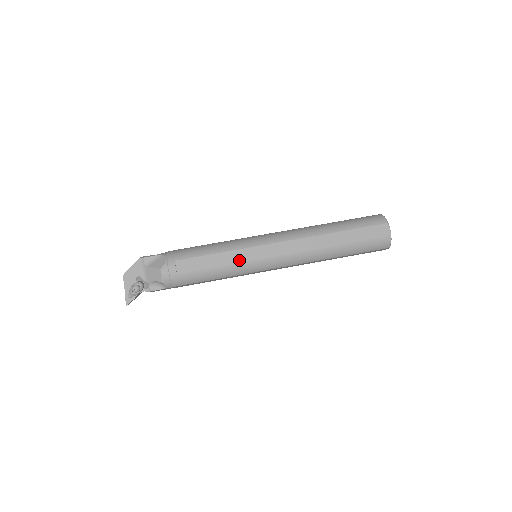
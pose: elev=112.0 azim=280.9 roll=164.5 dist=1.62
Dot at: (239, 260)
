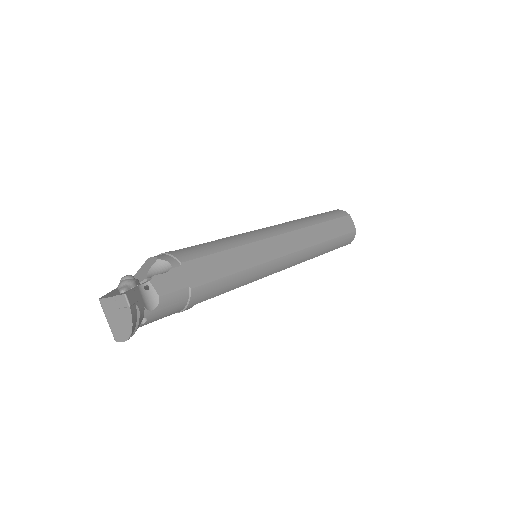
Dot at: occluded
